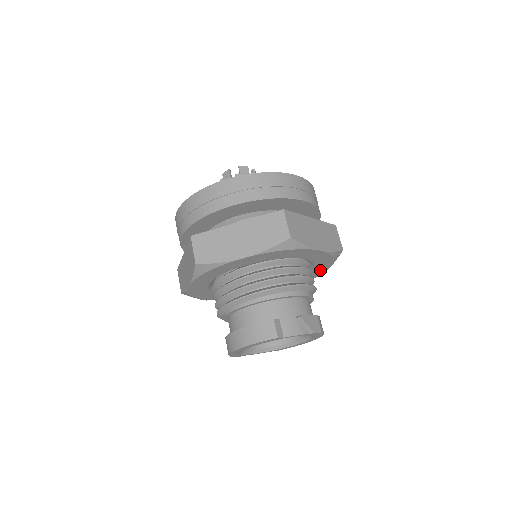
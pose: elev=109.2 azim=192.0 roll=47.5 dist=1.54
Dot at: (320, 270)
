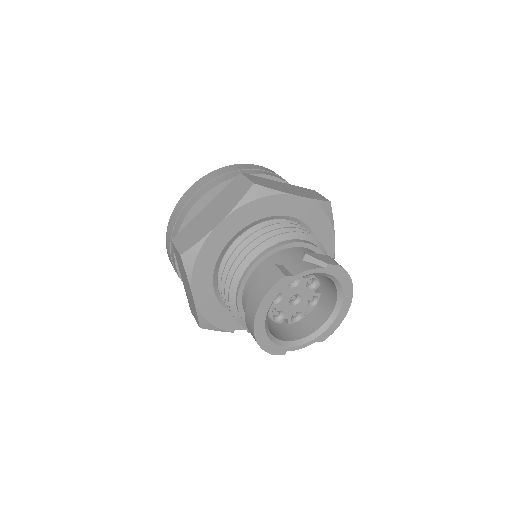
Dot at: (327, 242)
